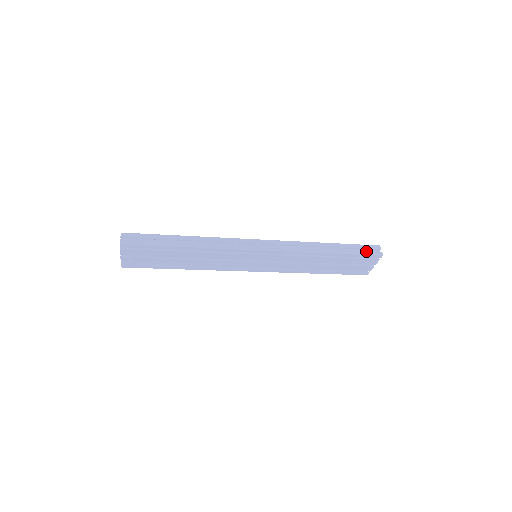
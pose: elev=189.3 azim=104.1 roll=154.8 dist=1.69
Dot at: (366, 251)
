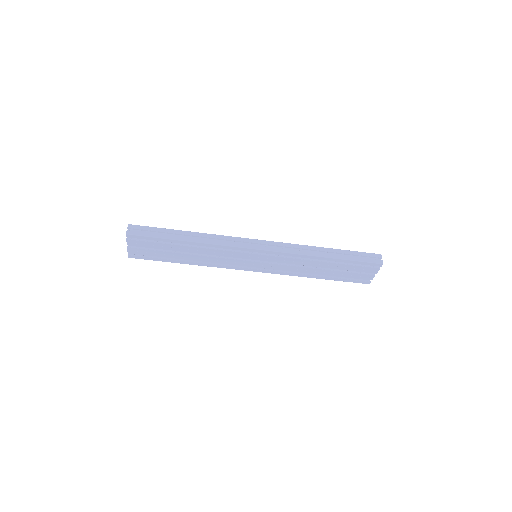
Dot at: (366, 258)
